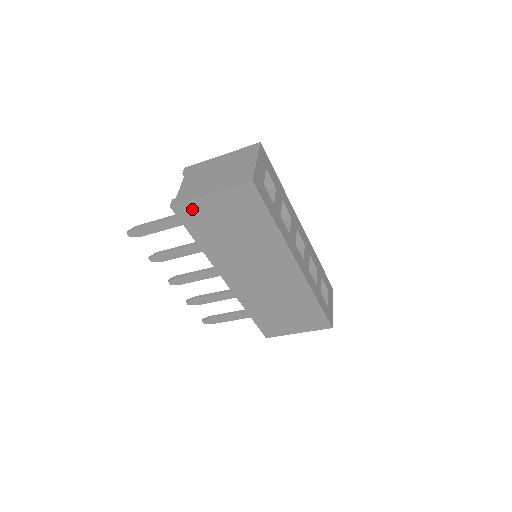
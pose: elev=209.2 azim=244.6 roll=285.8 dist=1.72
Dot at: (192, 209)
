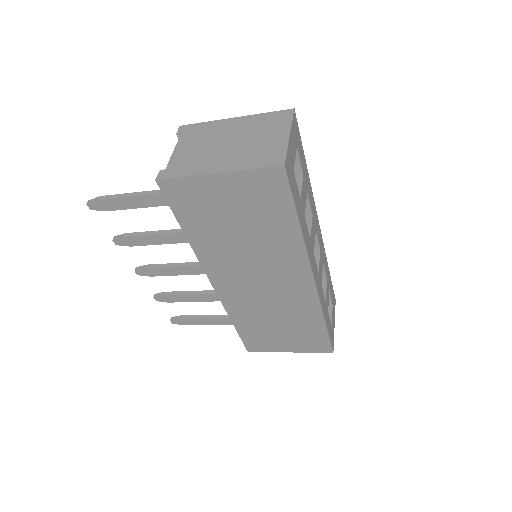
Dot at: (187, 189)
